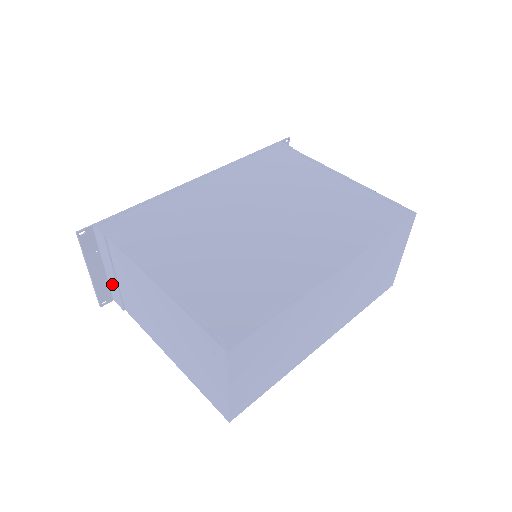
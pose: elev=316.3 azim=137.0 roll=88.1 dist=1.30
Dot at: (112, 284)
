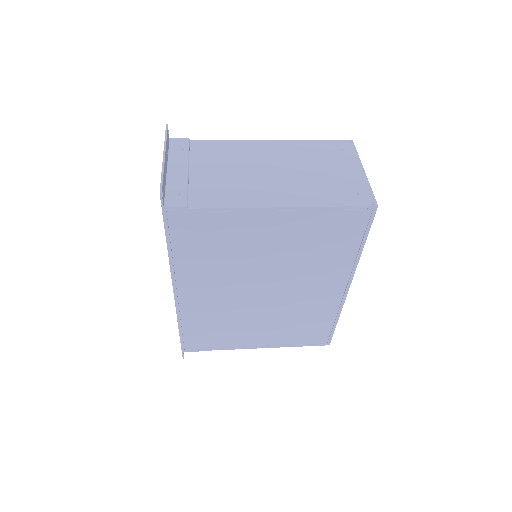
Dot at: (175, 183)
